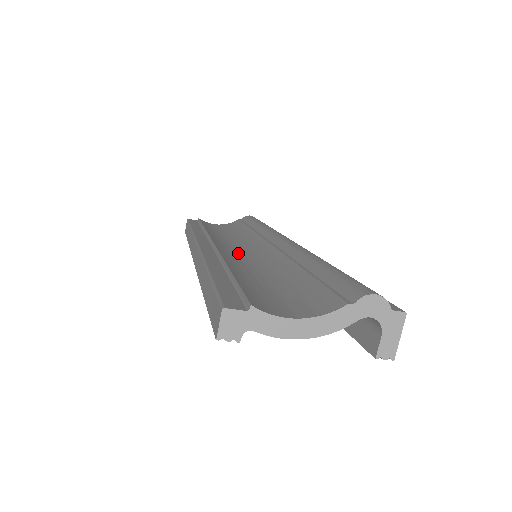
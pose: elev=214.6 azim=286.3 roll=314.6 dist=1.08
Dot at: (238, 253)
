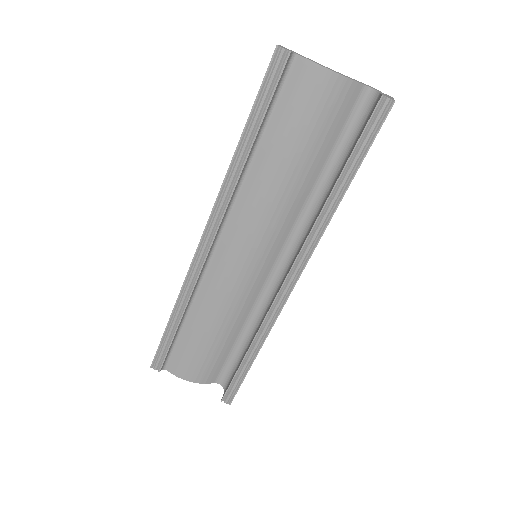
Dot at: occluded
